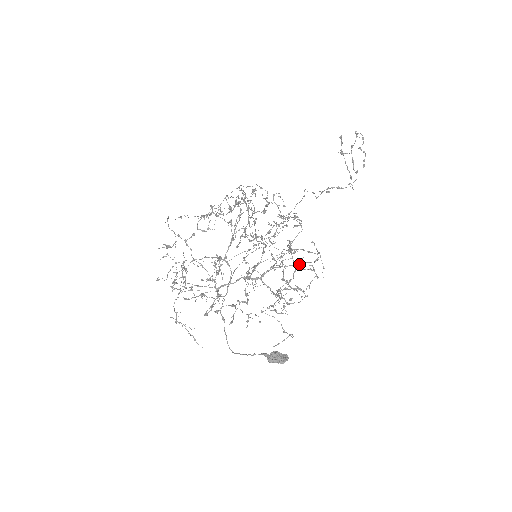
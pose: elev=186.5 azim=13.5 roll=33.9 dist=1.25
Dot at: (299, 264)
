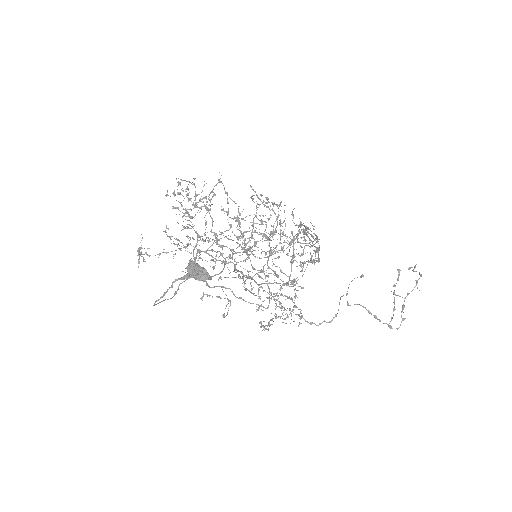
Dot at: occluded
